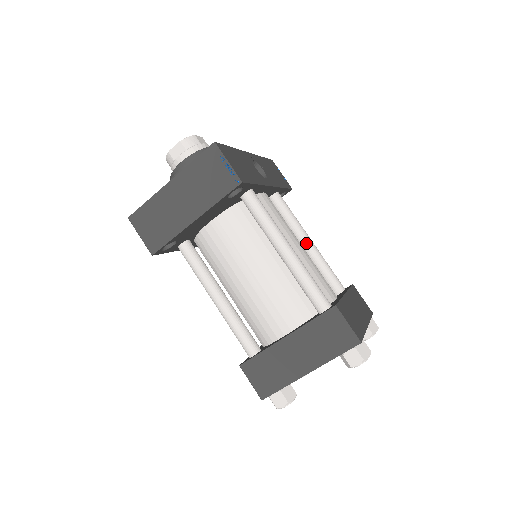
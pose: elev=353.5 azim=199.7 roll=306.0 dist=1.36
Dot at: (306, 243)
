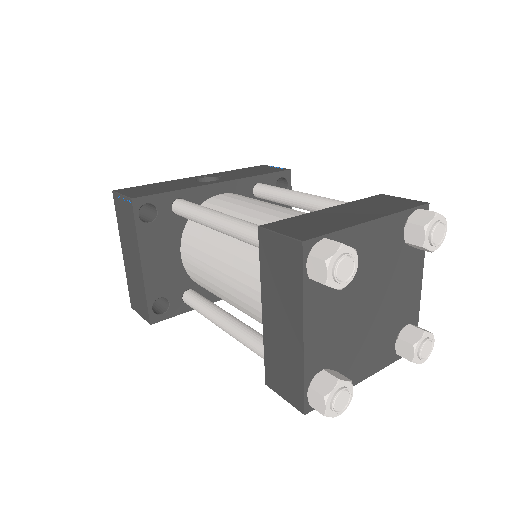
Dot at: (300, 201)
